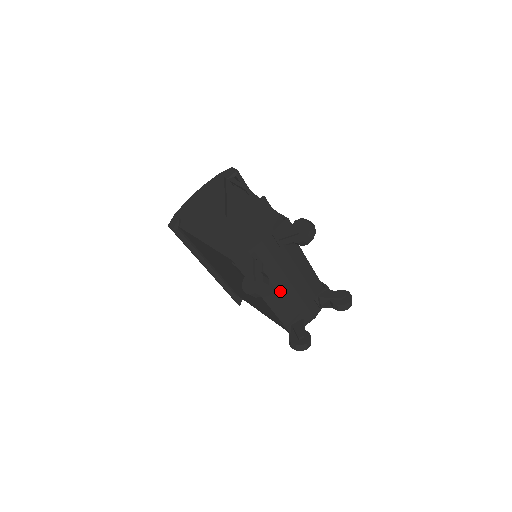
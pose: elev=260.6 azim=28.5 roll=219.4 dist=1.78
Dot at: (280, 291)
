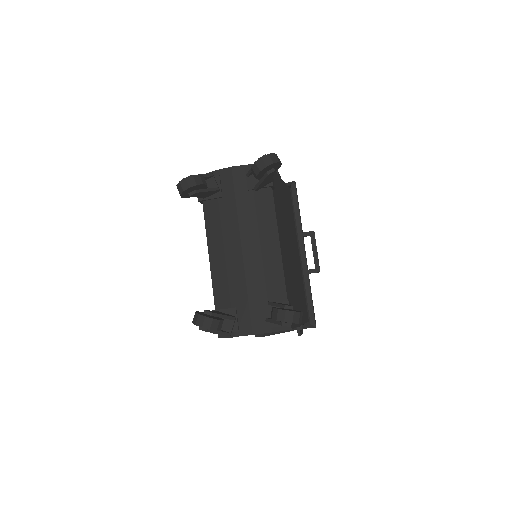
Dot at: (227, 250)
